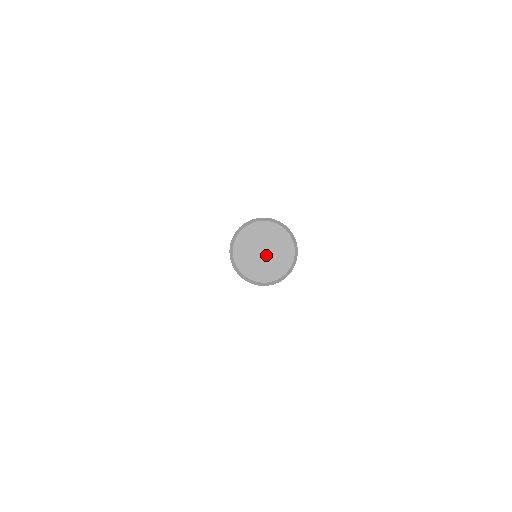
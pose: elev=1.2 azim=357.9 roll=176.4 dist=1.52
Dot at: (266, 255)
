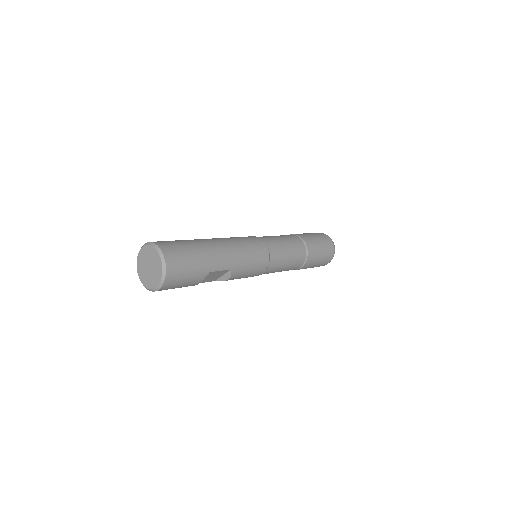
Dot at: (150, 269)
